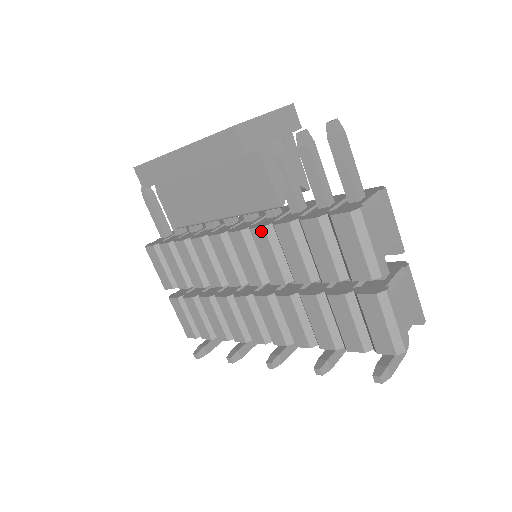
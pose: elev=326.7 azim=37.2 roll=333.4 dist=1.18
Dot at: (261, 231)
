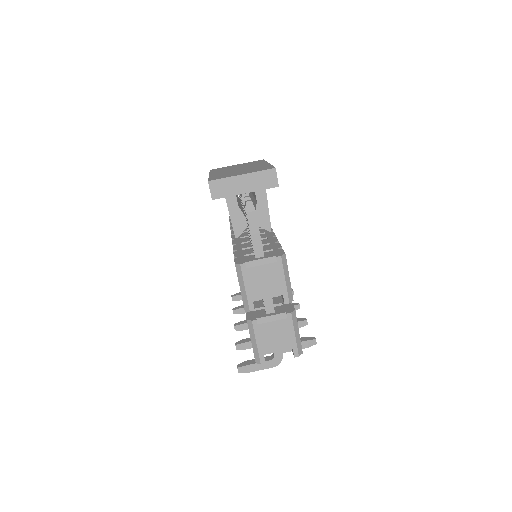
Dot at: occluded
